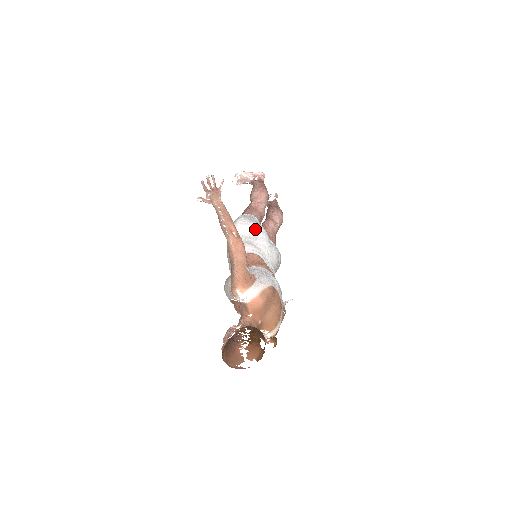
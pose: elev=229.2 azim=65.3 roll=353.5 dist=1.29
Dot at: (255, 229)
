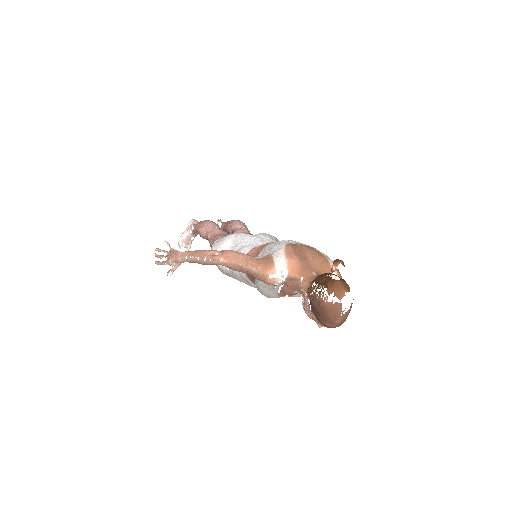
Dot at: (229, 240)
